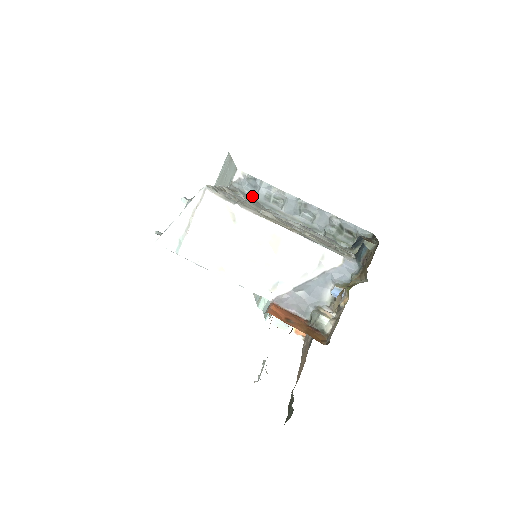
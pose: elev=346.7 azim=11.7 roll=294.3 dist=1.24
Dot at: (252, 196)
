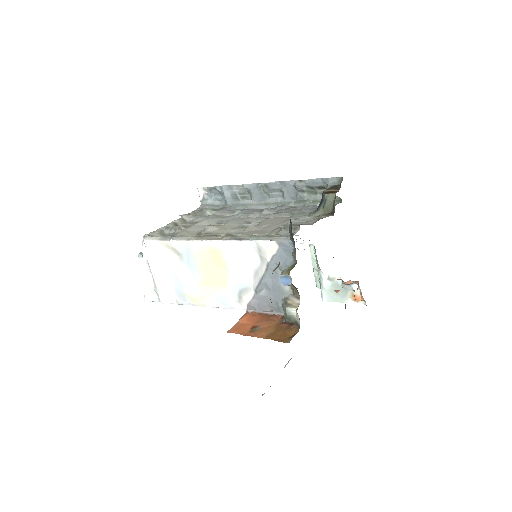
Dot at: (223, 203)
